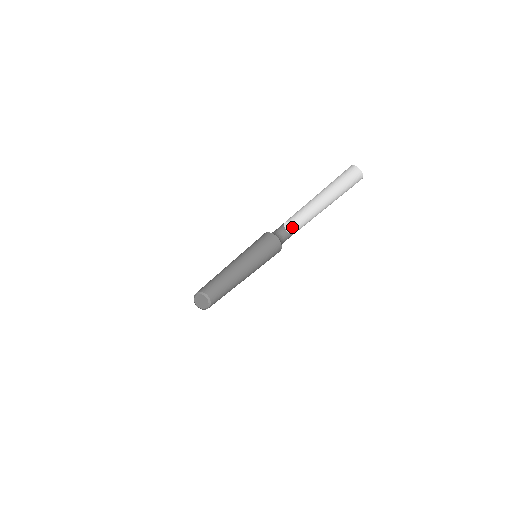
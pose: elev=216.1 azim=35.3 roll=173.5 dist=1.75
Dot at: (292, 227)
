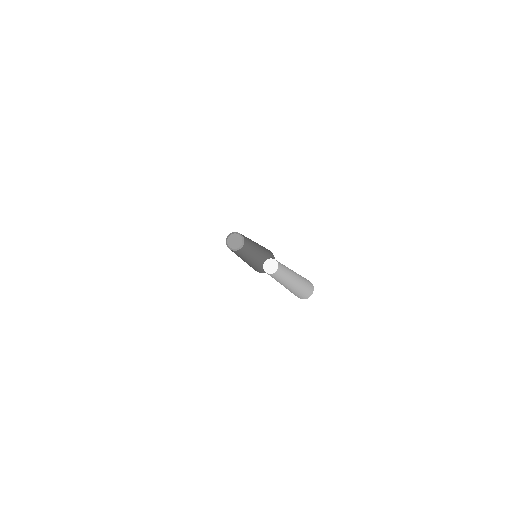
Dot at: (274, 264)
